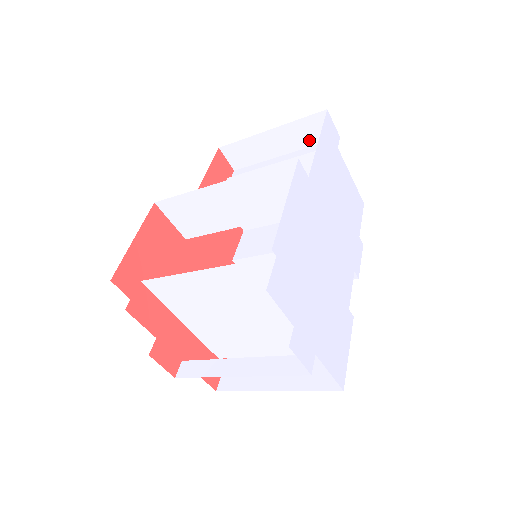
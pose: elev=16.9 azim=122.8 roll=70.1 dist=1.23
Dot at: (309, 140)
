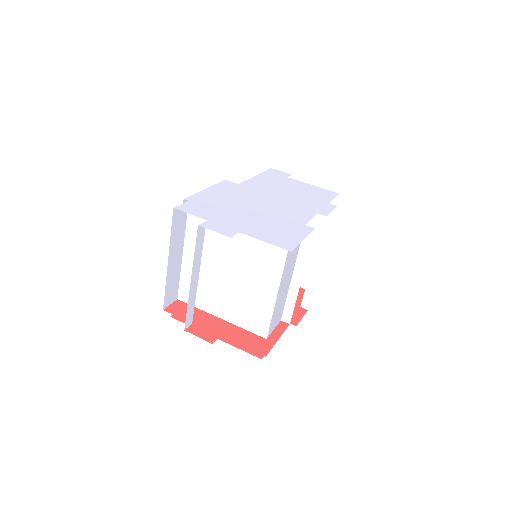
Dot at: occluded
